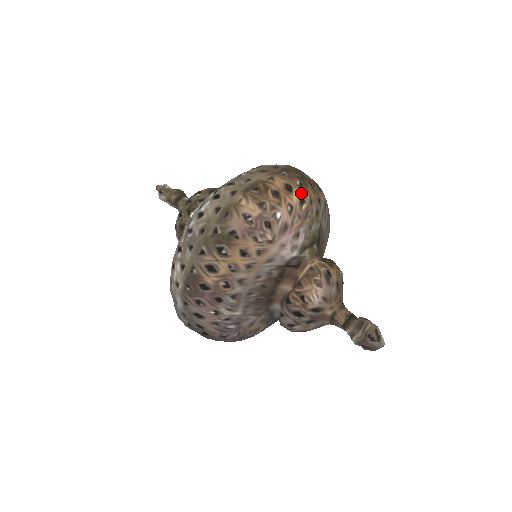
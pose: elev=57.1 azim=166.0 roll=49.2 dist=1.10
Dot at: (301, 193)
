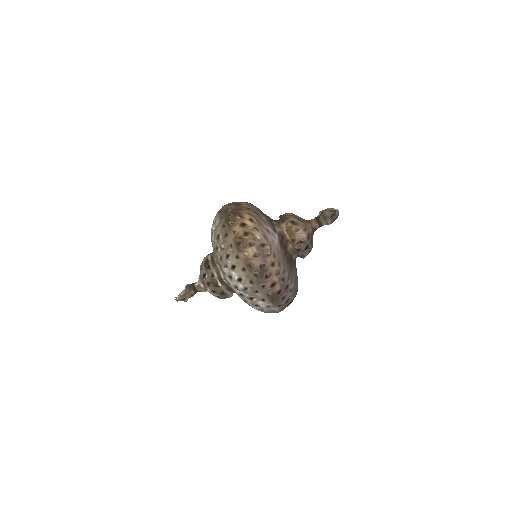
Dot at: (246, 219)
